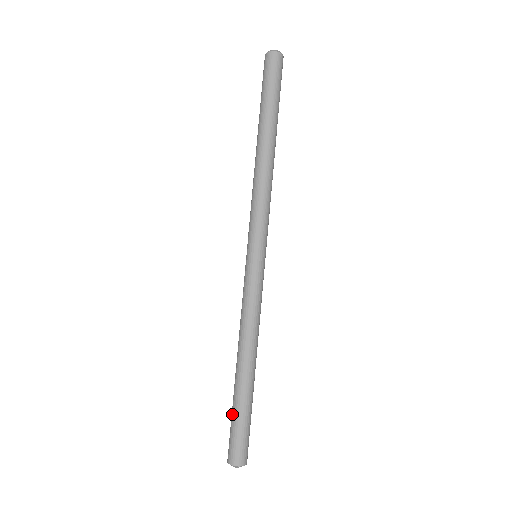
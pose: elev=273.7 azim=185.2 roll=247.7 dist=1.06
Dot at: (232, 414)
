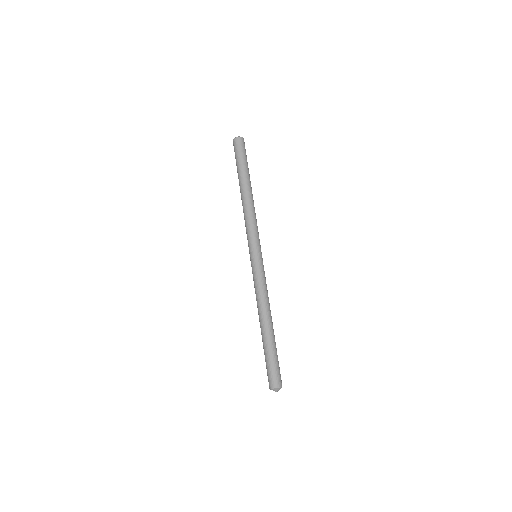
Dot at: (265, 357)
